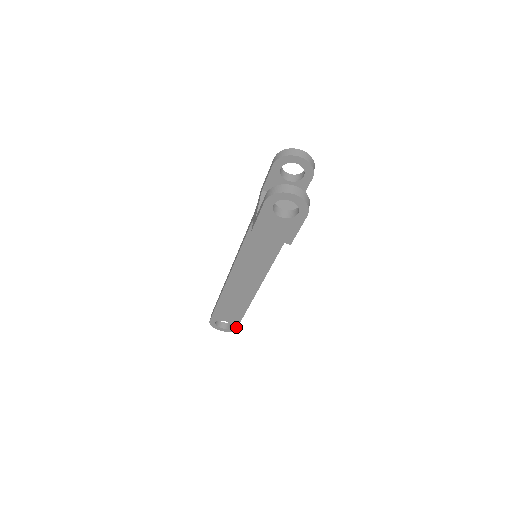
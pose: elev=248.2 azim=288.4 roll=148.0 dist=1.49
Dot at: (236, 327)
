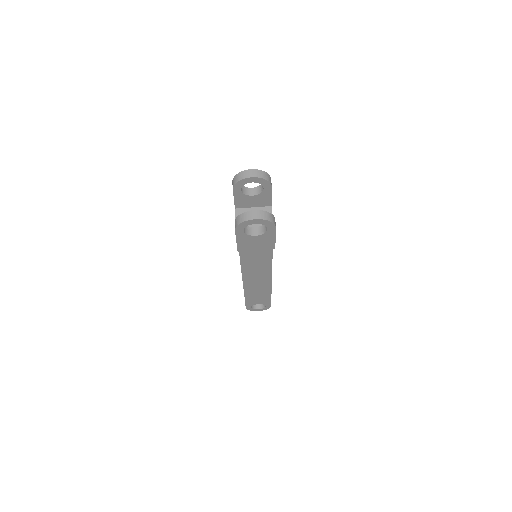
Dot at: (270, 305)
